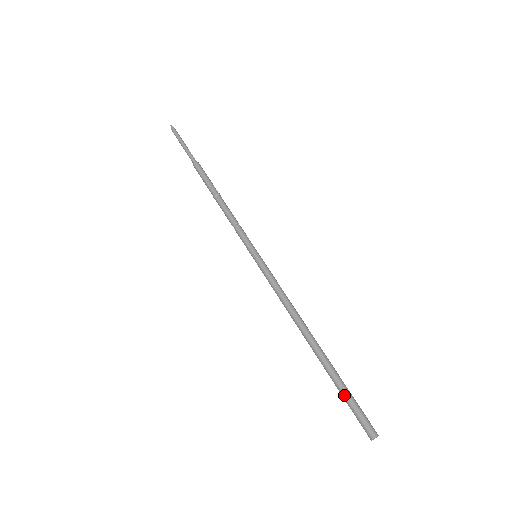
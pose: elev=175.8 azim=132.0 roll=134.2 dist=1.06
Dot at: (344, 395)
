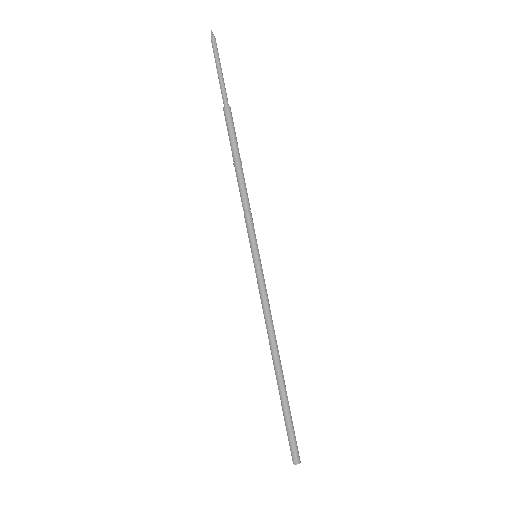
Dot at: (285, 422)
